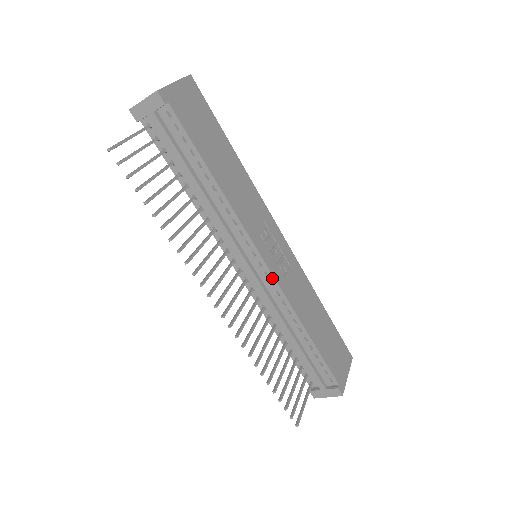
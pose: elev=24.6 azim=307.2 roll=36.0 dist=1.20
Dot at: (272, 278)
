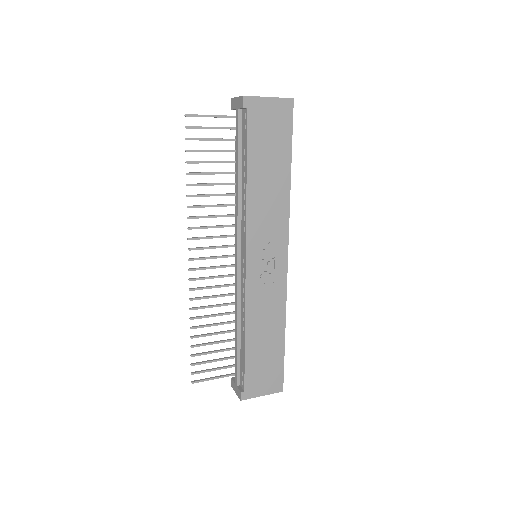
Dot at: (245, 277)
